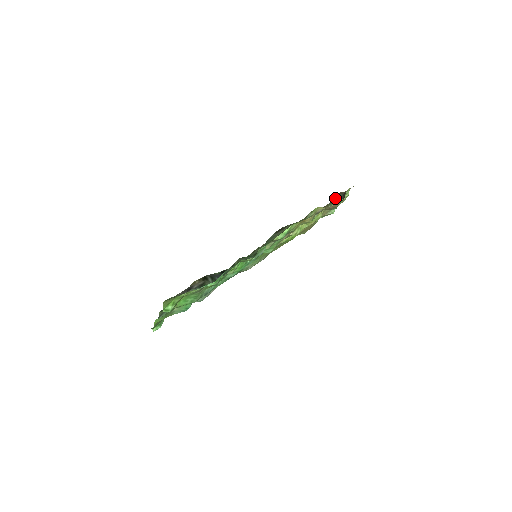
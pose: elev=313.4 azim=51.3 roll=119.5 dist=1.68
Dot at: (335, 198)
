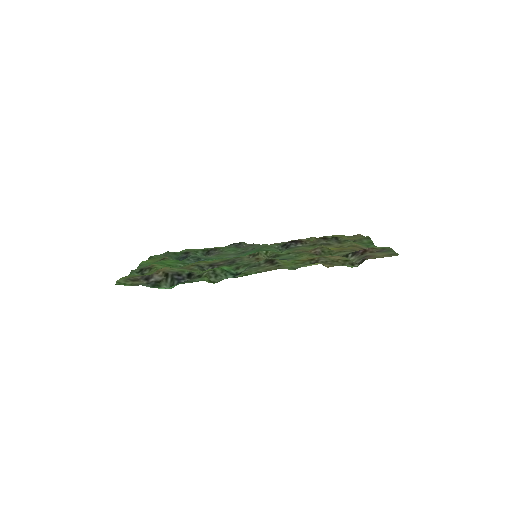
Dot at: (359, 252)
